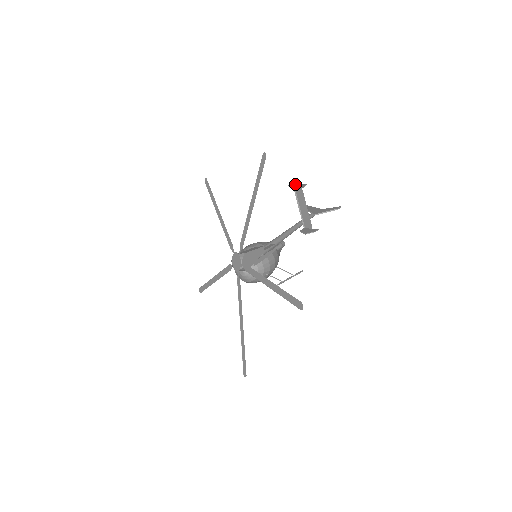
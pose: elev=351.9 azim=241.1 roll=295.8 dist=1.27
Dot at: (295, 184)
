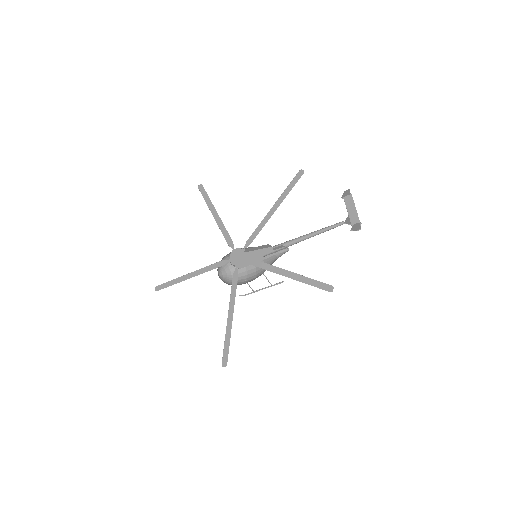
Dot at: (348, 192)
